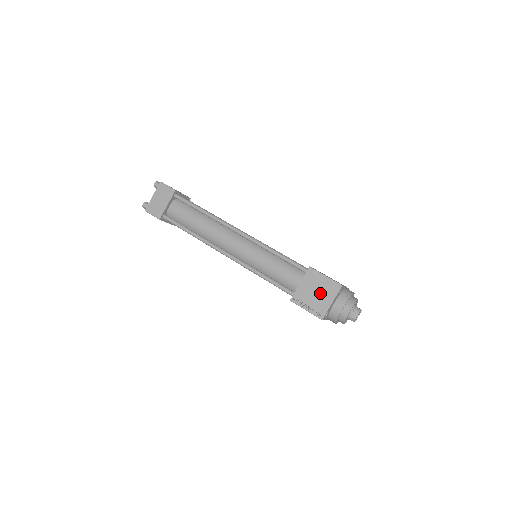
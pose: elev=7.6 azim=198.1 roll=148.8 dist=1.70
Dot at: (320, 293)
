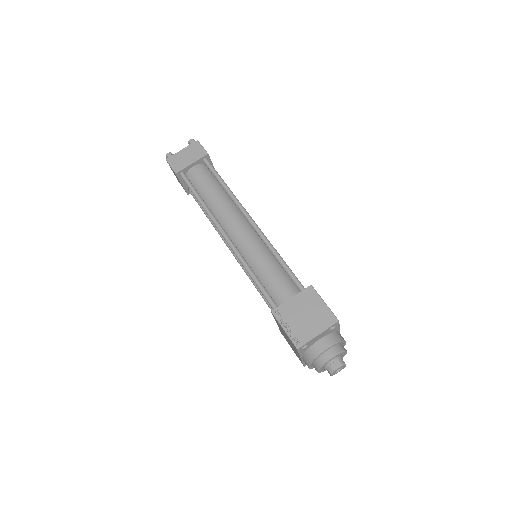
Dot at: (309, 318)
